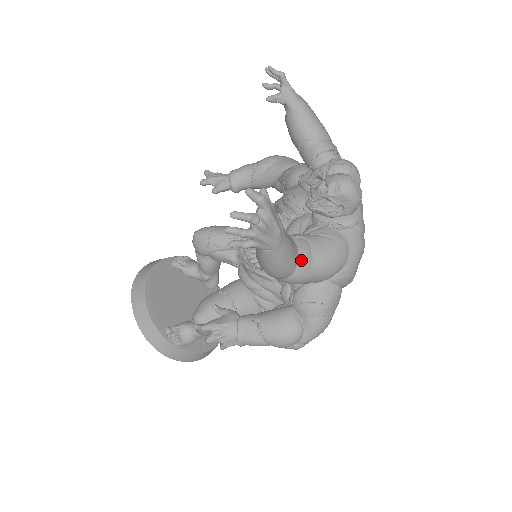
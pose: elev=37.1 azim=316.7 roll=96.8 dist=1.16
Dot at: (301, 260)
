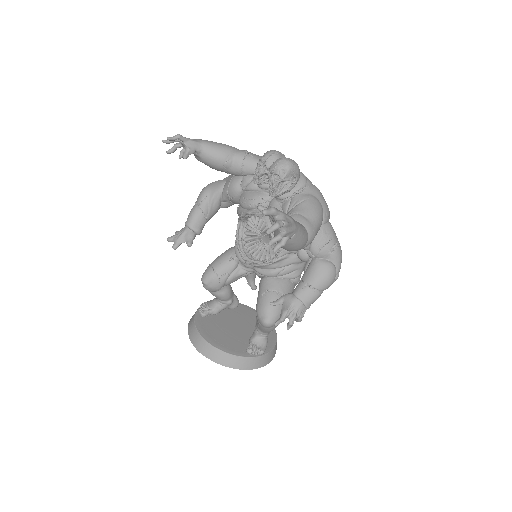
Dot at: (306, 226)
